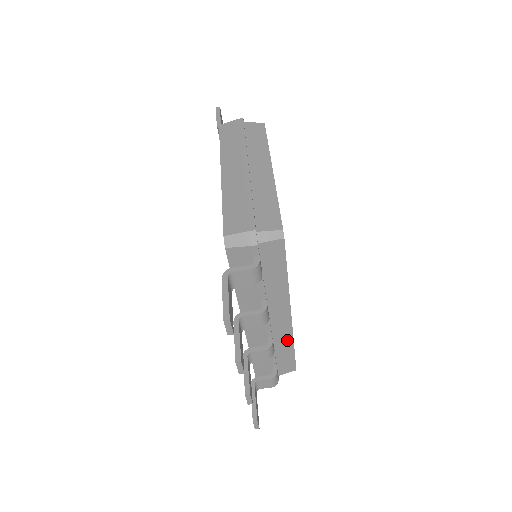
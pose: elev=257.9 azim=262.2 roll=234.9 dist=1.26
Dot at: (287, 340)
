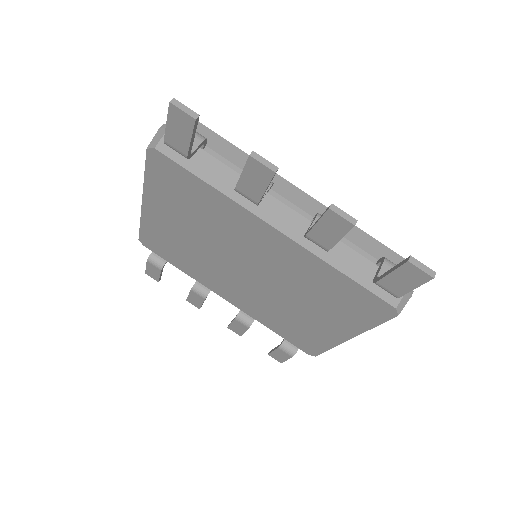
Dot at: occluded
